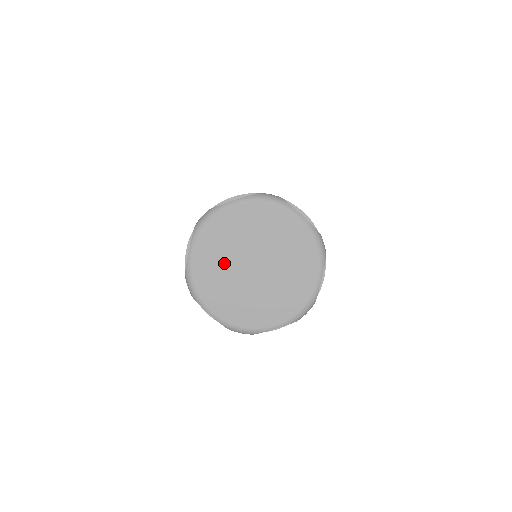
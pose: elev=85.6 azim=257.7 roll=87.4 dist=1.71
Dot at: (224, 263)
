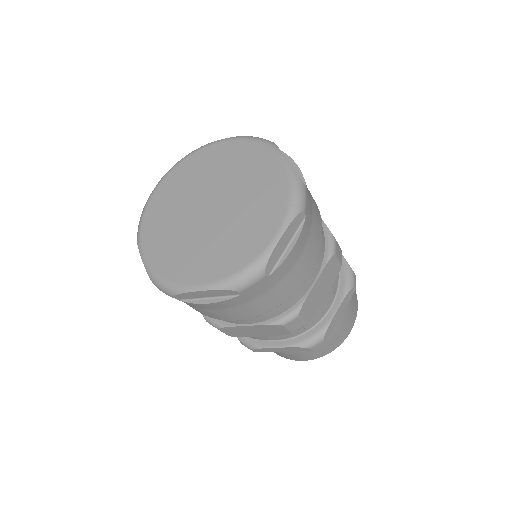
Dot at: (179, 233)
